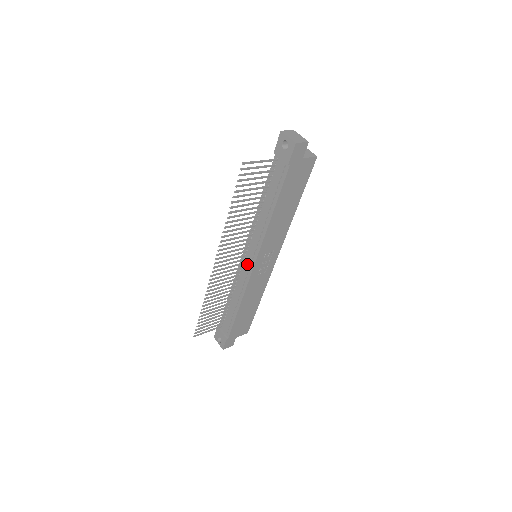
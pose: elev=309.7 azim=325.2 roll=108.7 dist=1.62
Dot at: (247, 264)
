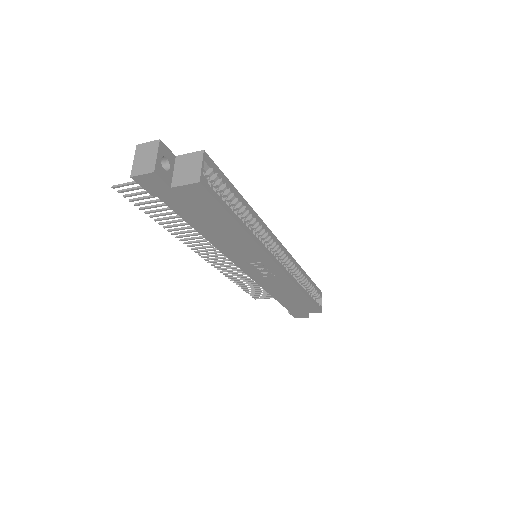
Dot at: occluded
